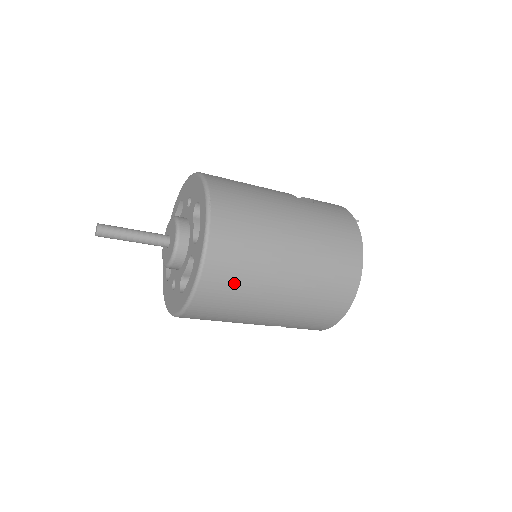
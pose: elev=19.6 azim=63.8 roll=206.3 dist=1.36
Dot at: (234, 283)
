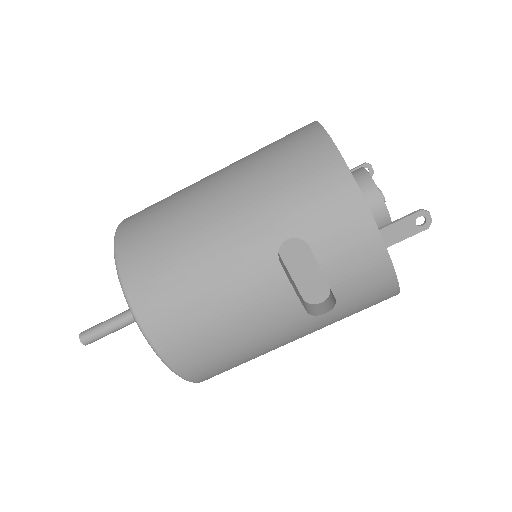
Dot at: (154, 221)
